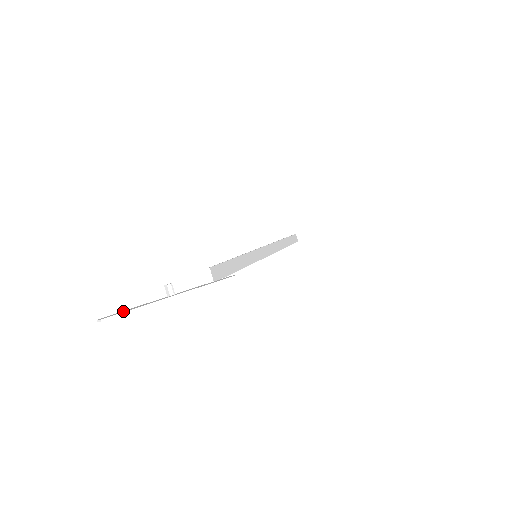
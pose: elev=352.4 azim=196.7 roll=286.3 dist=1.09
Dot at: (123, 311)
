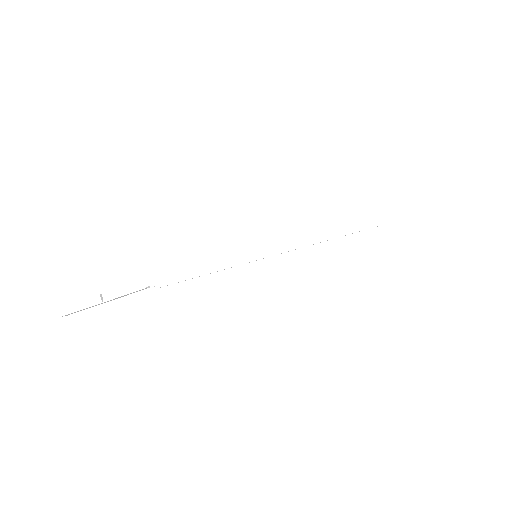
Dot at: (77, 310)
